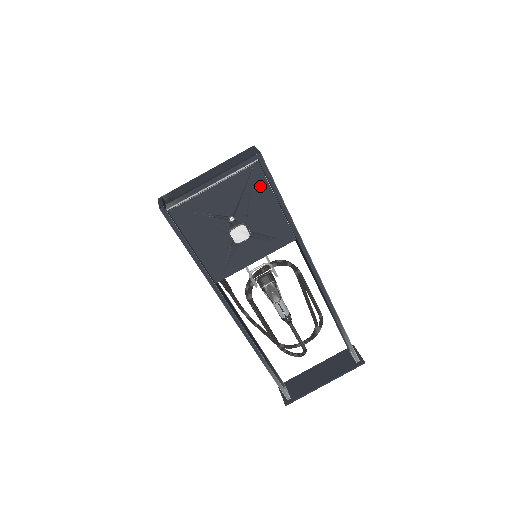
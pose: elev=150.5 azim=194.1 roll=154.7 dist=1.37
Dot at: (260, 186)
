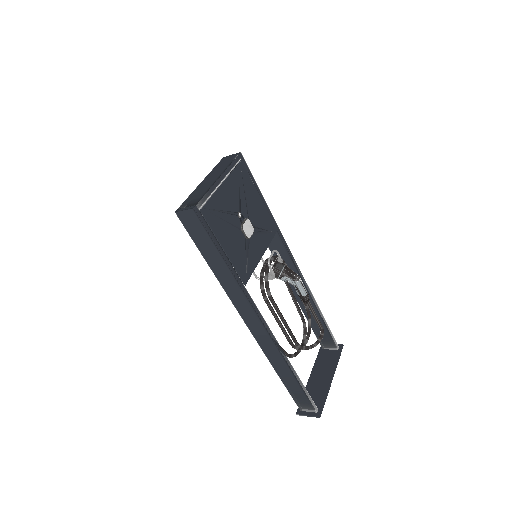
Dot at: (247, 182)
